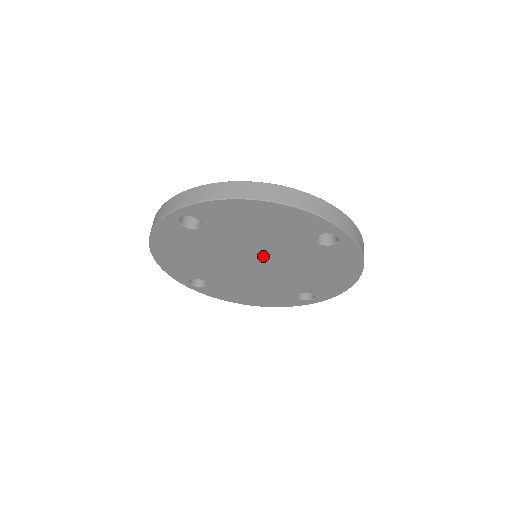
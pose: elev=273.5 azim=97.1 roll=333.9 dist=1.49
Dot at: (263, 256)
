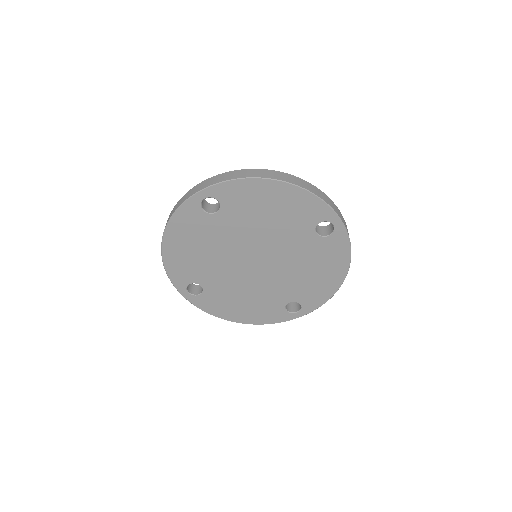
Dot at: (265, 250)
